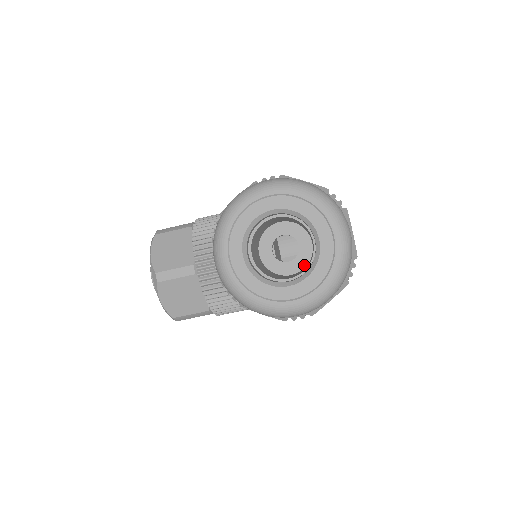
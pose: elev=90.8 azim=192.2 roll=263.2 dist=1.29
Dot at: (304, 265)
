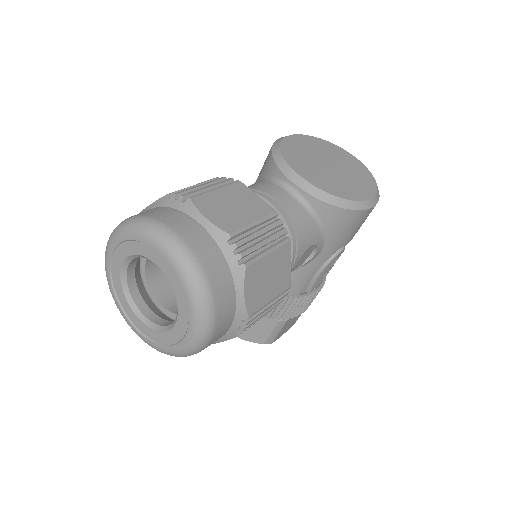
Dot at: occluded
